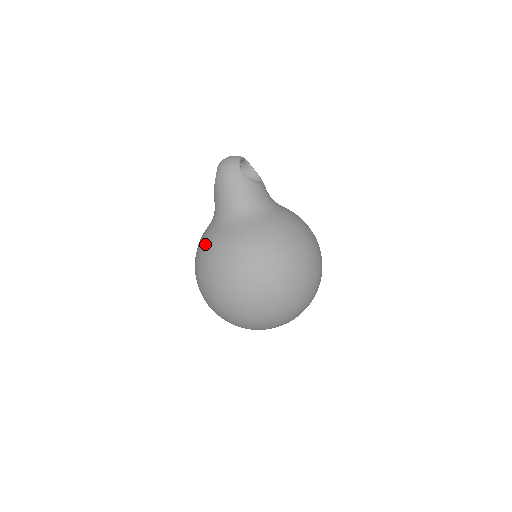
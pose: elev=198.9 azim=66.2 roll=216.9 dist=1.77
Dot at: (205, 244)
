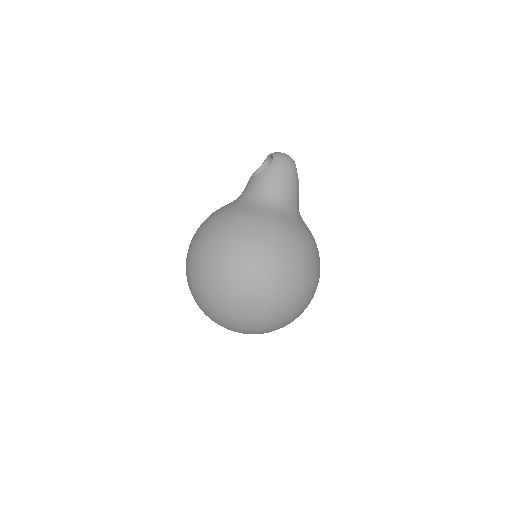
Dot at: (248, 219)
